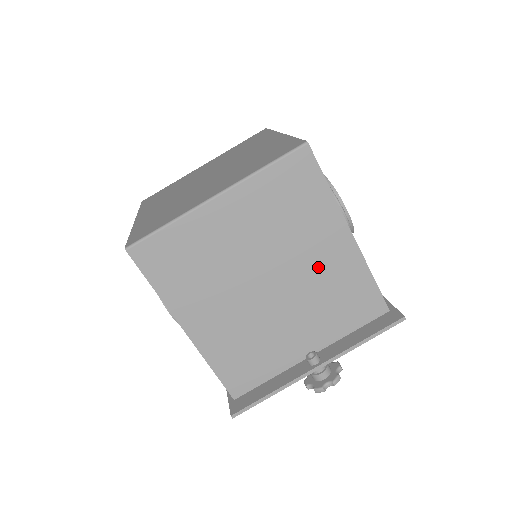
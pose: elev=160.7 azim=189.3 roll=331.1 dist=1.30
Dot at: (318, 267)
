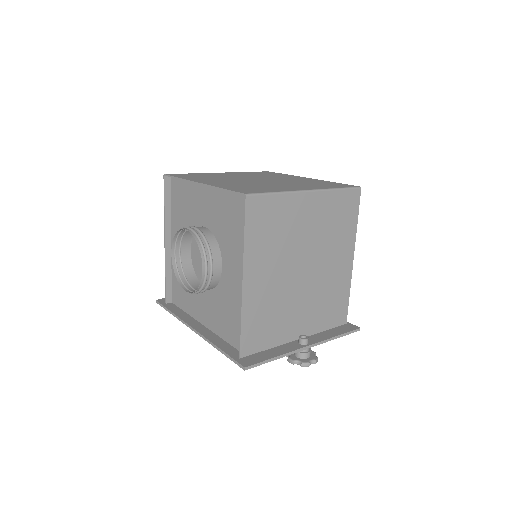
Dot at: (330, 272)
